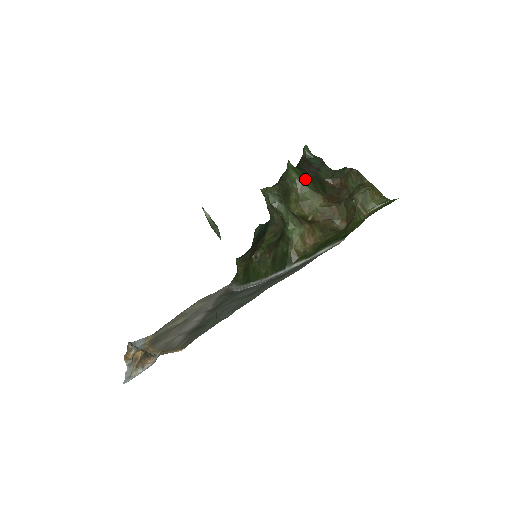
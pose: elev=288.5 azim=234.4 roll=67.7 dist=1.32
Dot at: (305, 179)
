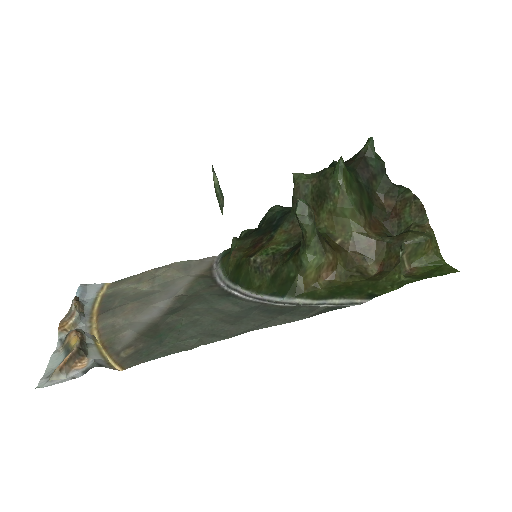
Dot at: (353, 190)
